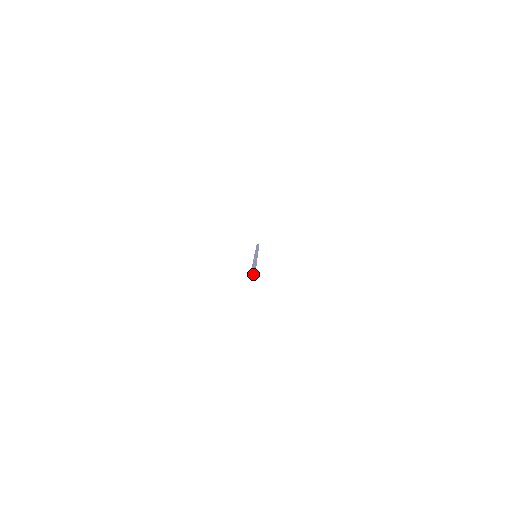
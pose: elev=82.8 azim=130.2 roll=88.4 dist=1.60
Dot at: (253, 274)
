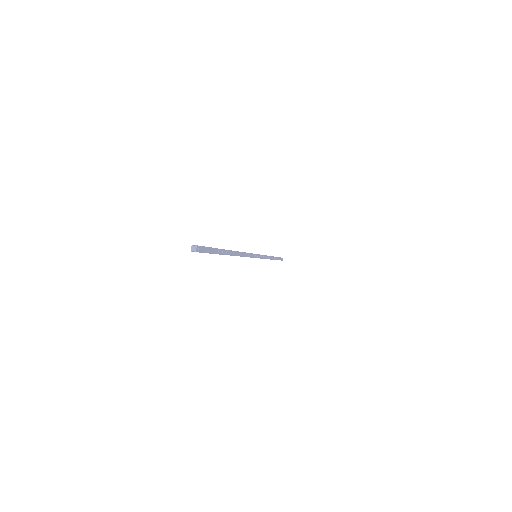
Dot at: (195, 246)
